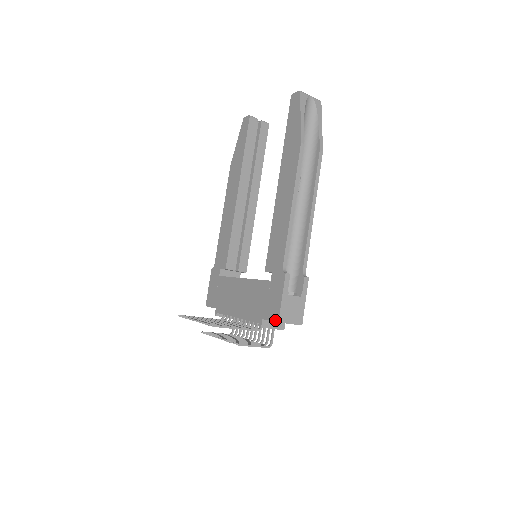
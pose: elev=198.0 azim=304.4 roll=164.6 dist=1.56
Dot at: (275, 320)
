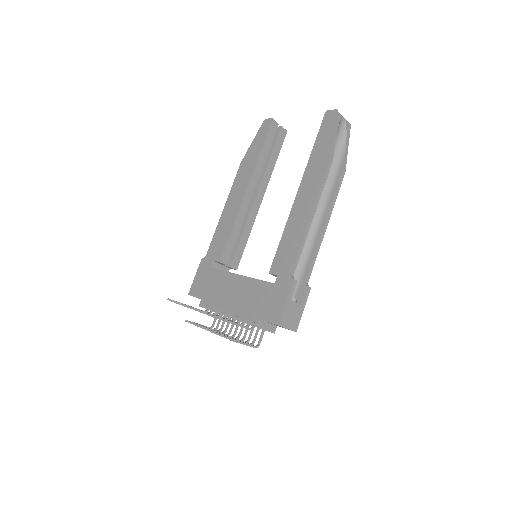
Dot at: (275, 322)
